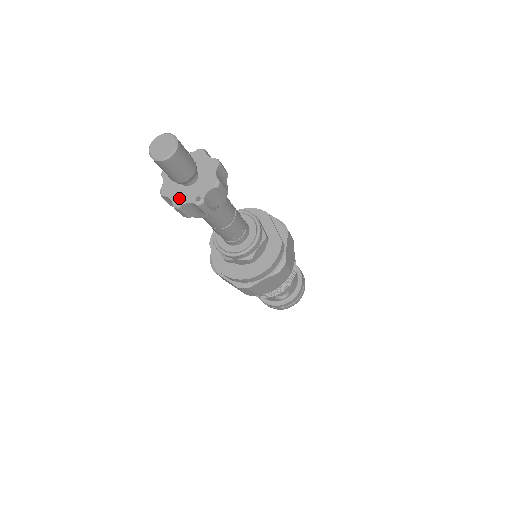
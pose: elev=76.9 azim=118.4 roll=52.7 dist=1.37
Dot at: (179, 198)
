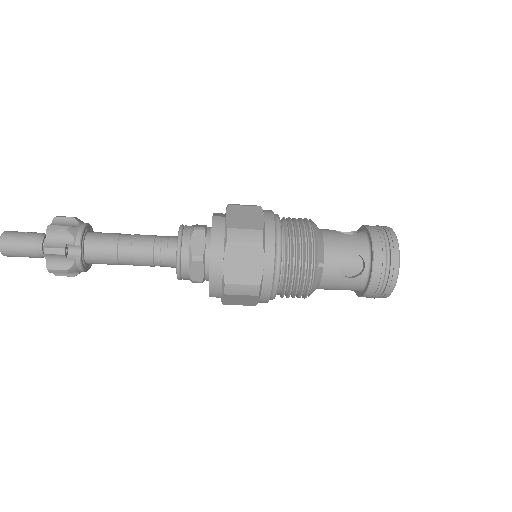
Dot at: (49, 263)
